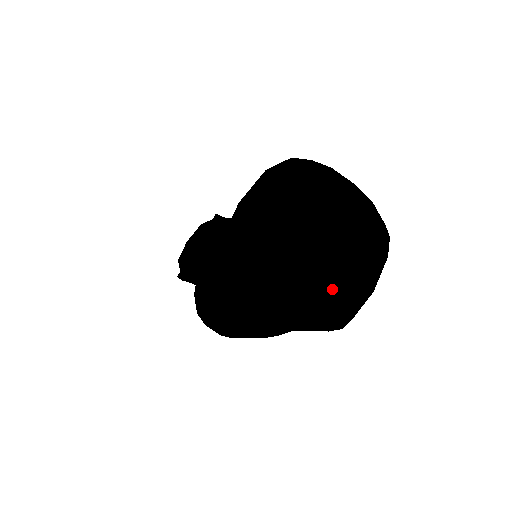
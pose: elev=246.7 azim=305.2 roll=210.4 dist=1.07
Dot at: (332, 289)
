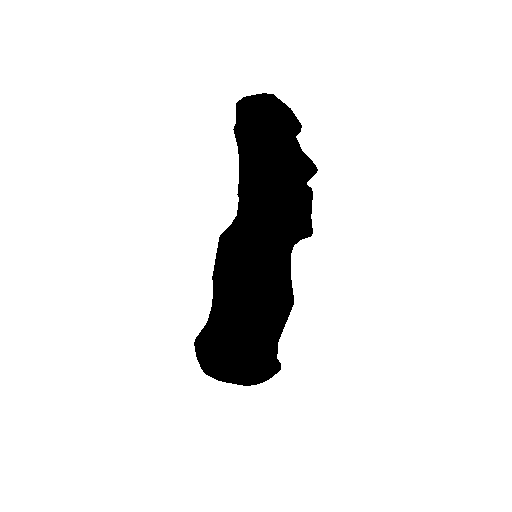
Dot at: occluded
